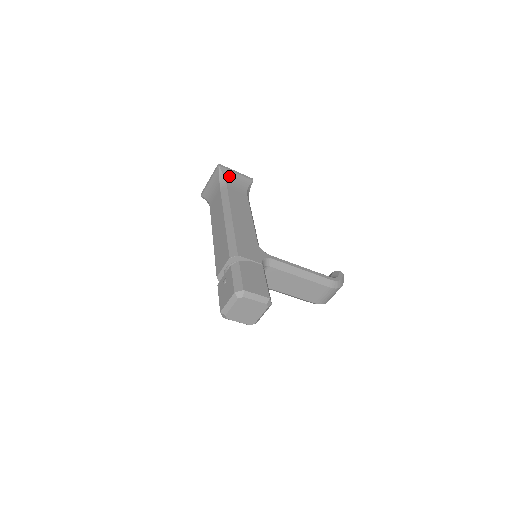
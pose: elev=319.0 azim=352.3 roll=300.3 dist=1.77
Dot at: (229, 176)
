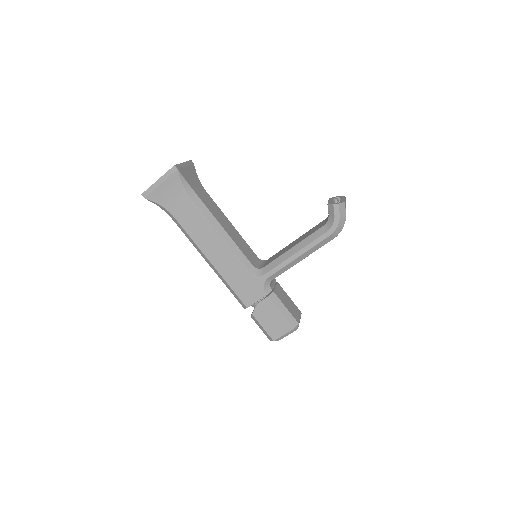
Dot at: (161, 198)
